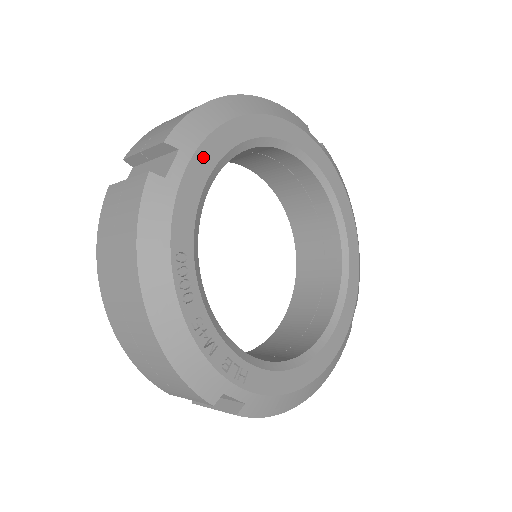
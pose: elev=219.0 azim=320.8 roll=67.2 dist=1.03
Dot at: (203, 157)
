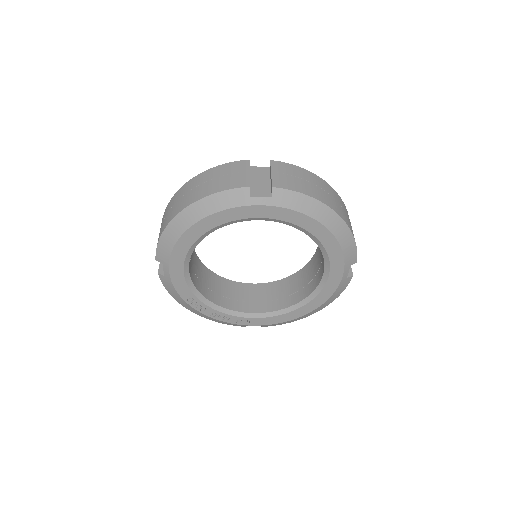
Dot at: (175, 264)
